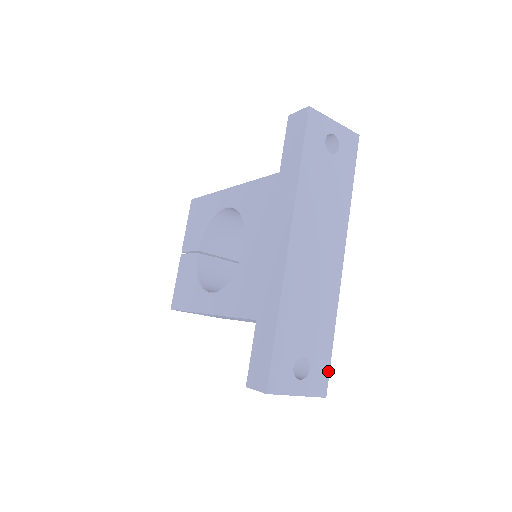
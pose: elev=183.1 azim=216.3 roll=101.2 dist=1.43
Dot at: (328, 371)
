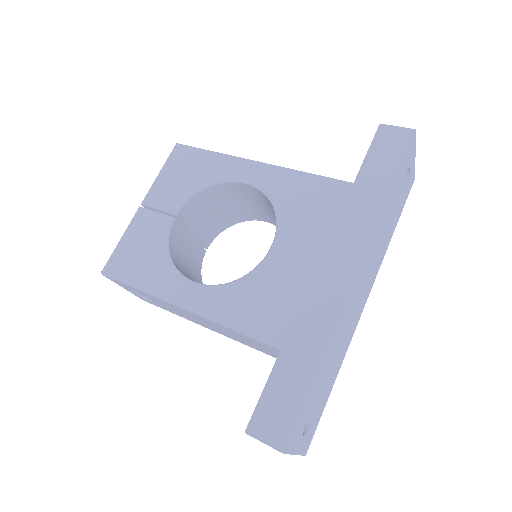
Dot at: (317, 425)
